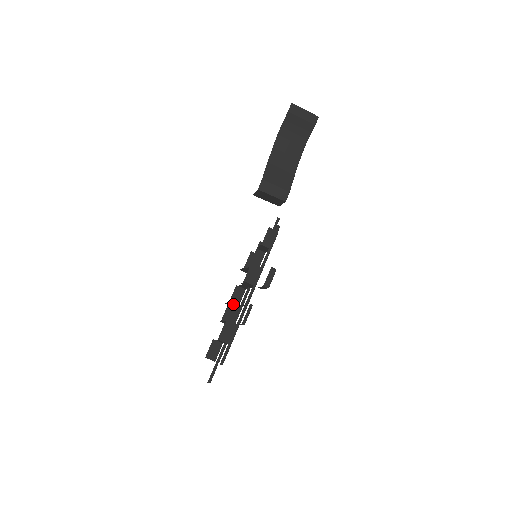
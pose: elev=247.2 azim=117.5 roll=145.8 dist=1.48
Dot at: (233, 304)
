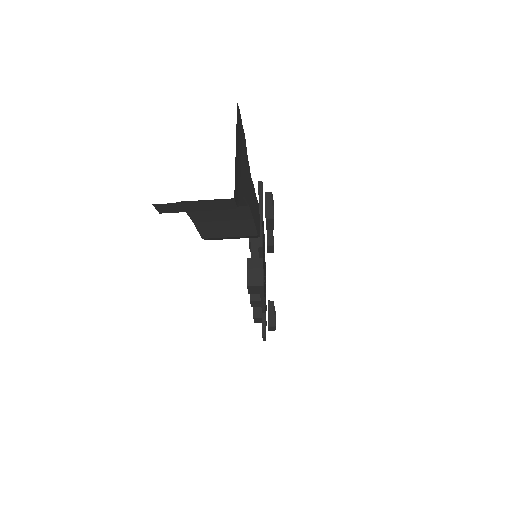
Dot at: occluded
